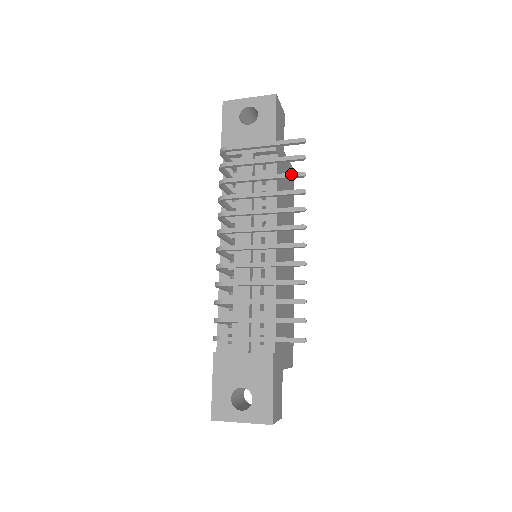
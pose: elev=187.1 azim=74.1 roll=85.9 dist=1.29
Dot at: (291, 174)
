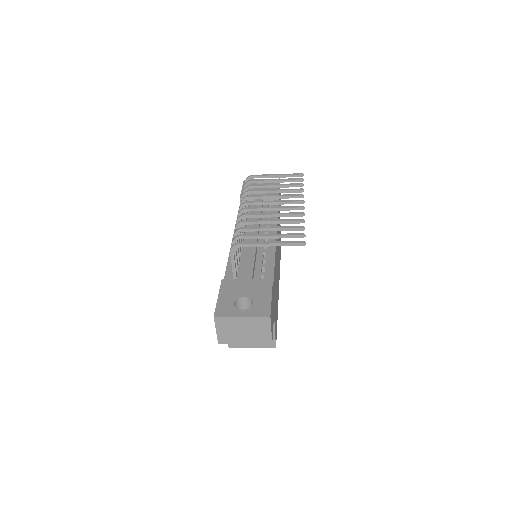
Dot at: (294, 184)
